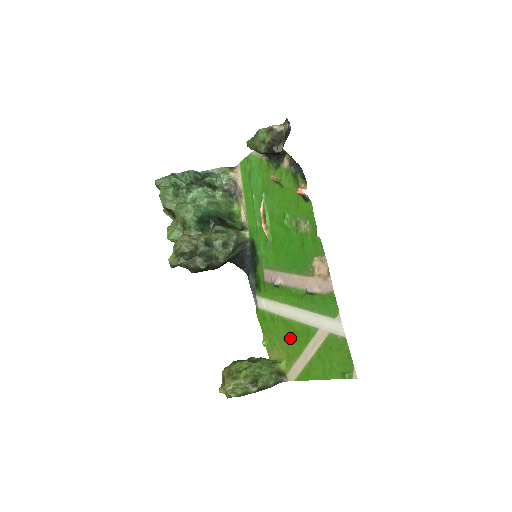
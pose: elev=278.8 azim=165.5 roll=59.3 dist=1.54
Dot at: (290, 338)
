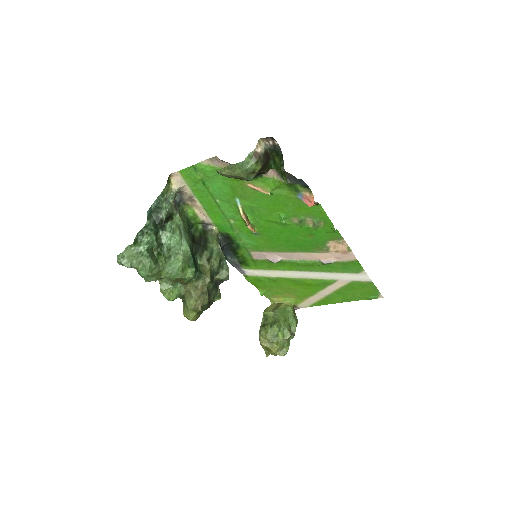
Dot at: (299, 288)
